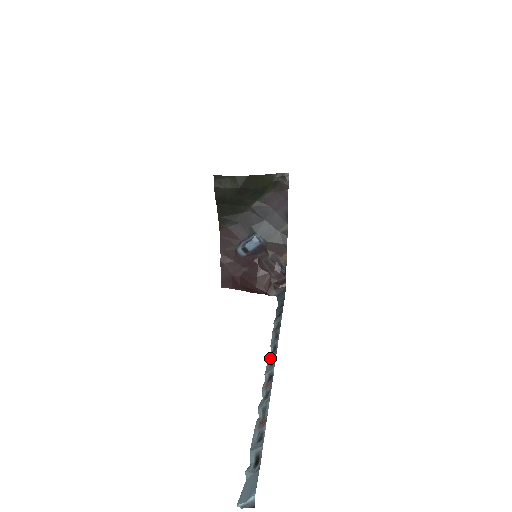
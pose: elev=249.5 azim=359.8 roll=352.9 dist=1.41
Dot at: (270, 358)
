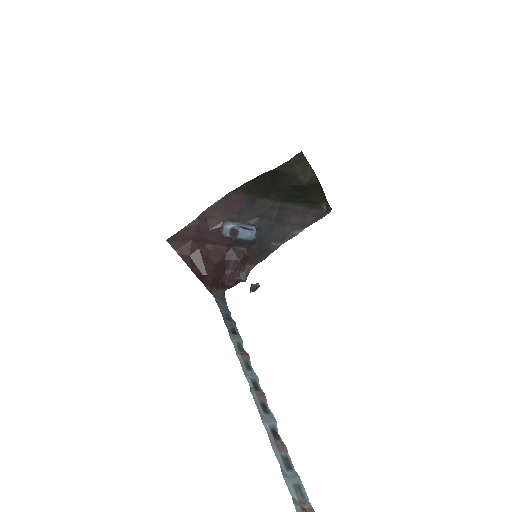
Dot at: (258, 399)
